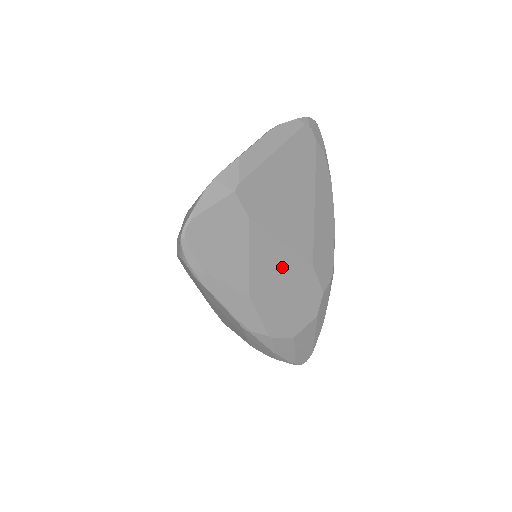
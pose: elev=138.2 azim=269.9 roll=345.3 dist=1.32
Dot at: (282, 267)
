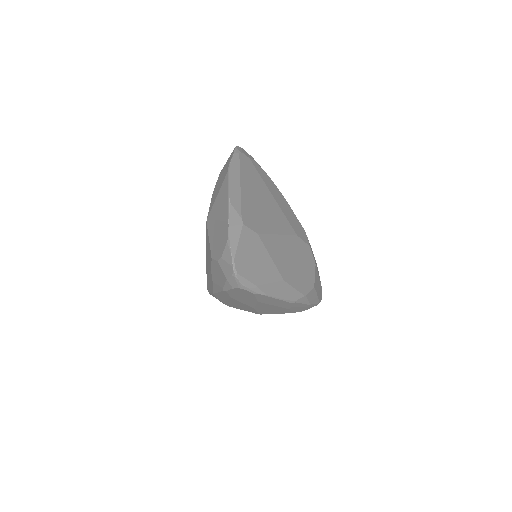
Dot at: (286, 249)
